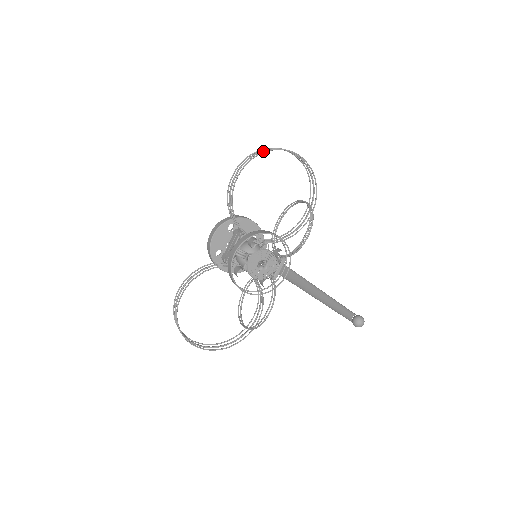
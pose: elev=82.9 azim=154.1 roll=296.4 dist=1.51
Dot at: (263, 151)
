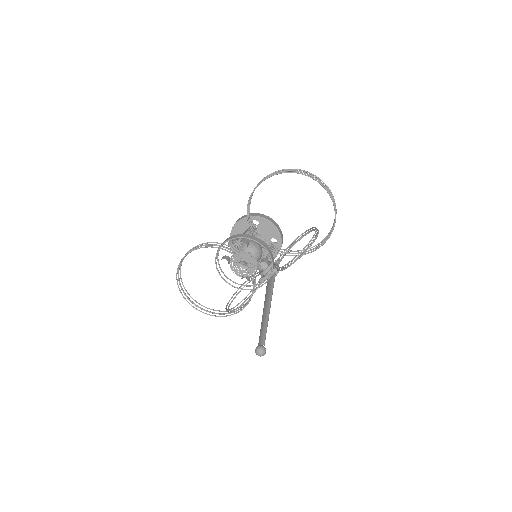
Dot at: (291, 171)
